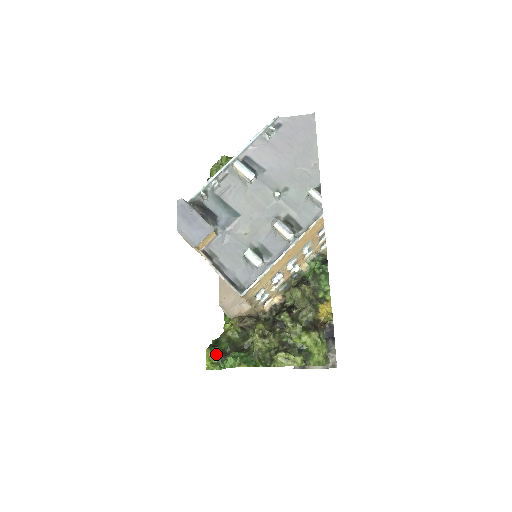
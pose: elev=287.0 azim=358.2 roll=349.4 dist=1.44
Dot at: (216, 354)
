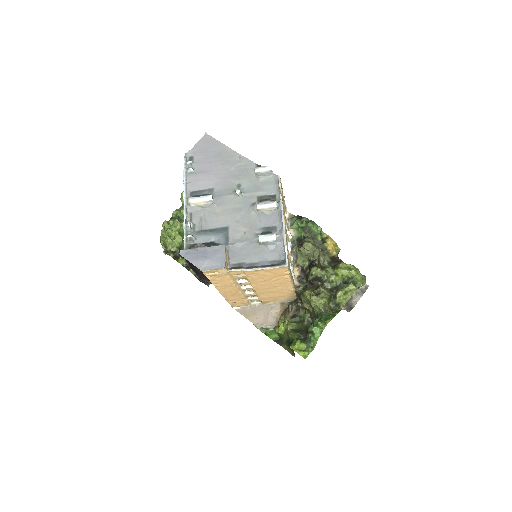
Dot at: (300, 342)
